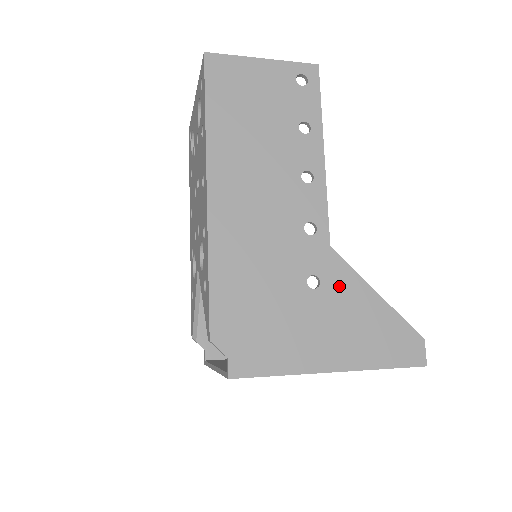
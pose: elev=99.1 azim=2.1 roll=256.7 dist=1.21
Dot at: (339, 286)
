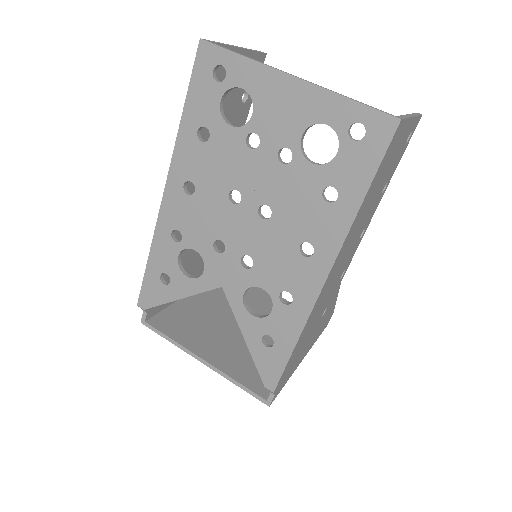
Dot at: occluded
